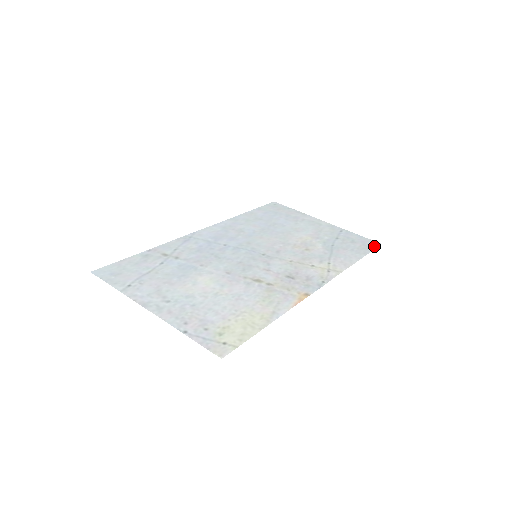
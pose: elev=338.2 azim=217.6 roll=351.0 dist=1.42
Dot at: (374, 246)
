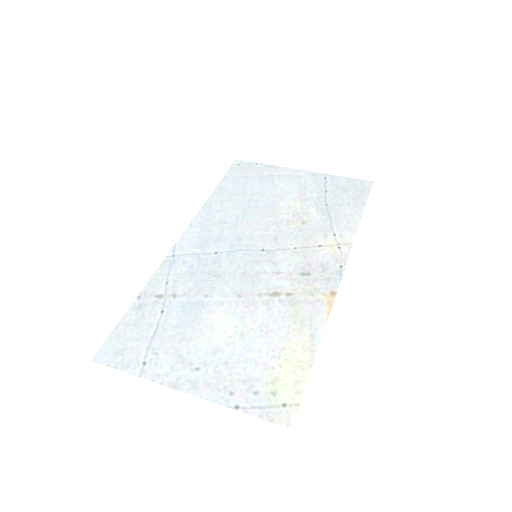
Dot at: (368, 188)
